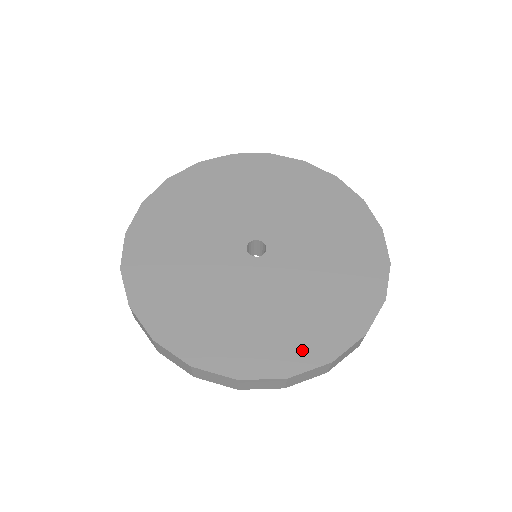
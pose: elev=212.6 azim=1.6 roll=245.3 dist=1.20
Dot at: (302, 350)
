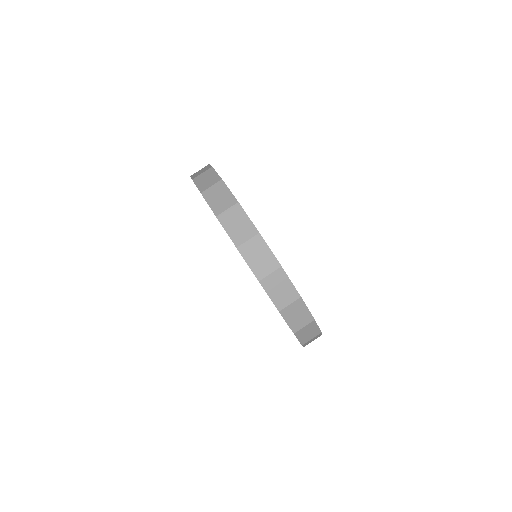
Dot at: occluded
